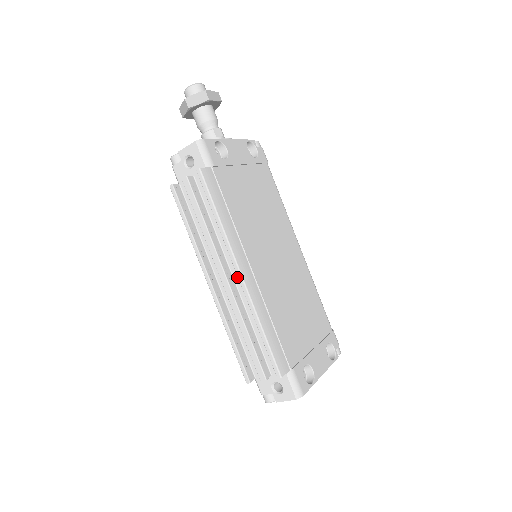
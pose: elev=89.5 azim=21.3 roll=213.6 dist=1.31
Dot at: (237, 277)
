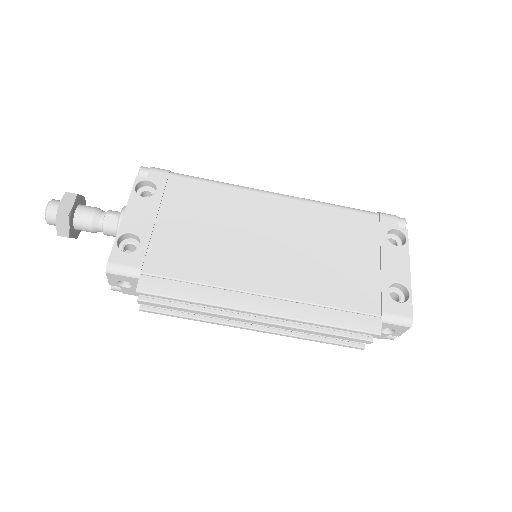
Dot at: occluded
